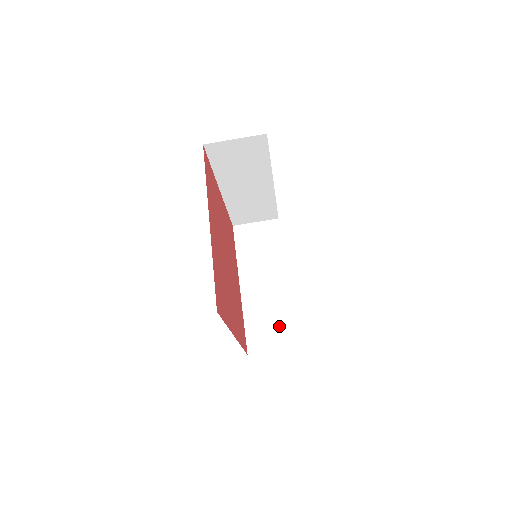
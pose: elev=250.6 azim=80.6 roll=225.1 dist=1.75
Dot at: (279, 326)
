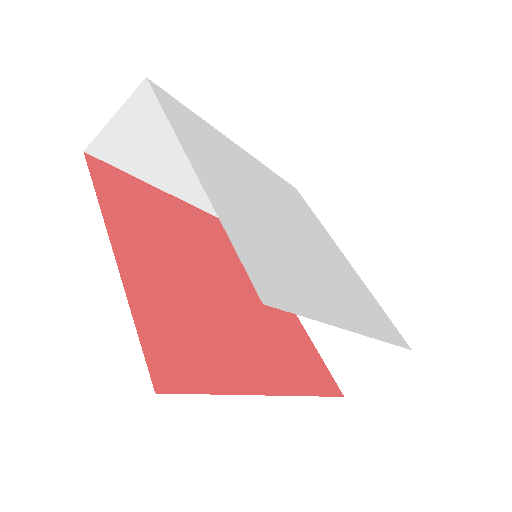
Dot at: occluded
